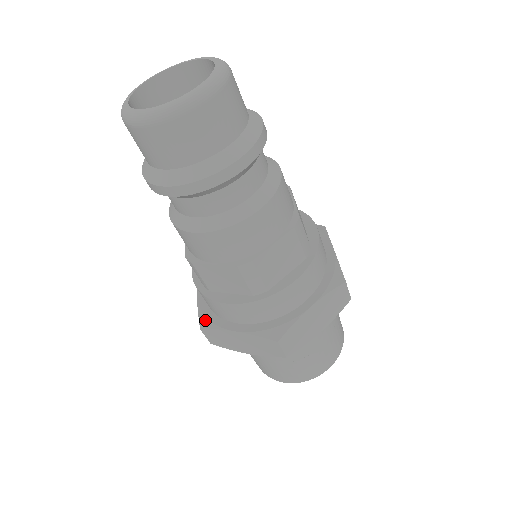
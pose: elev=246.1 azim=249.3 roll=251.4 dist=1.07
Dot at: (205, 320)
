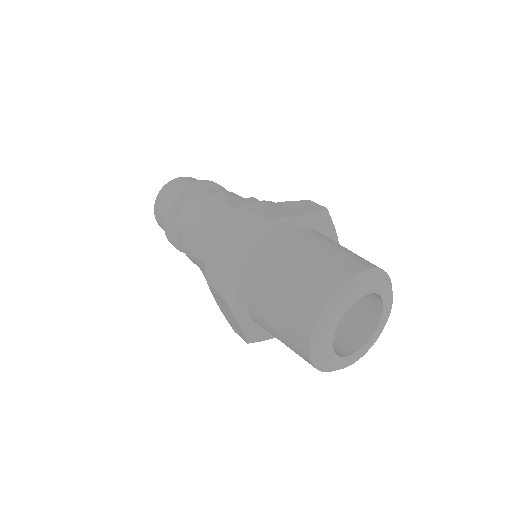
Dot at: occluded
